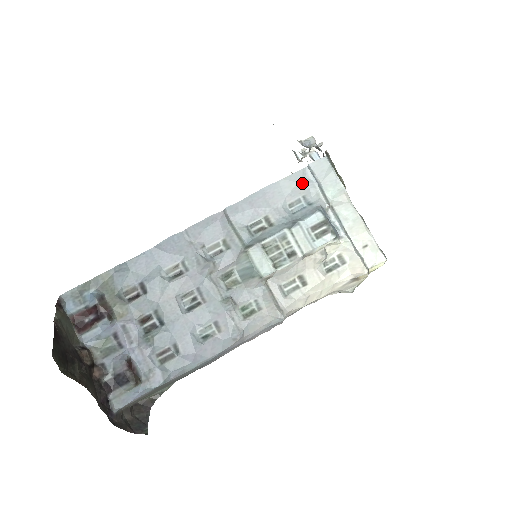
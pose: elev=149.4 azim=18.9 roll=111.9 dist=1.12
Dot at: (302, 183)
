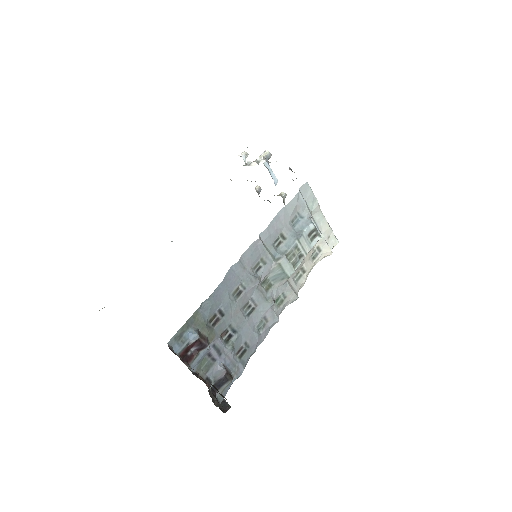
Dot at: (298, 204)
